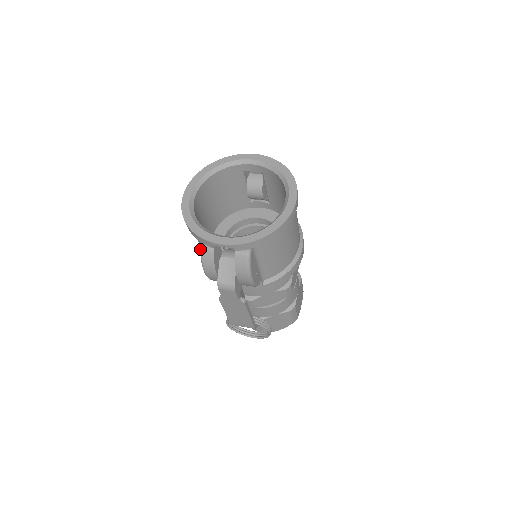
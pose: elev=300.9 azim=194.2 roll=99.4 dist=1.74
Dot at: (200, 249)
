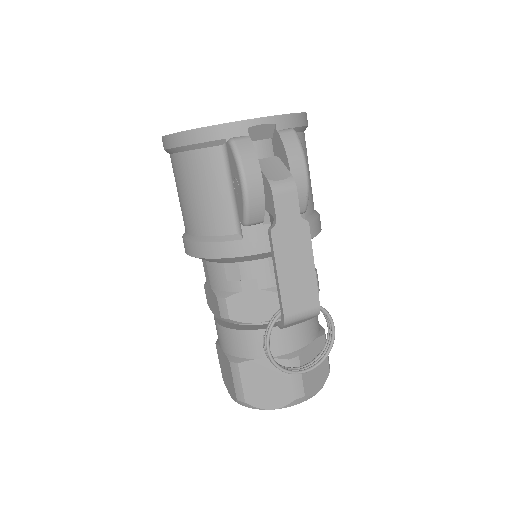
Dot at: (230, 142)
